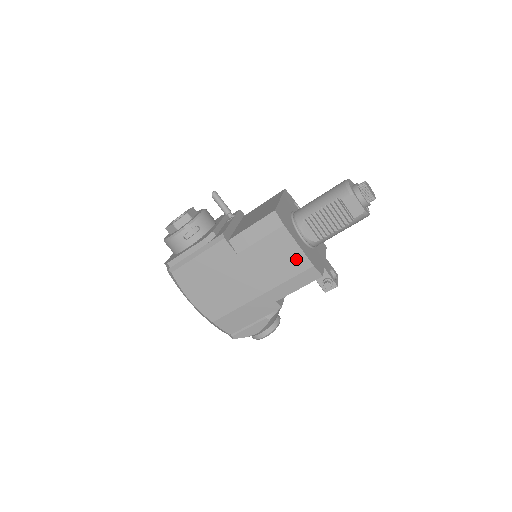
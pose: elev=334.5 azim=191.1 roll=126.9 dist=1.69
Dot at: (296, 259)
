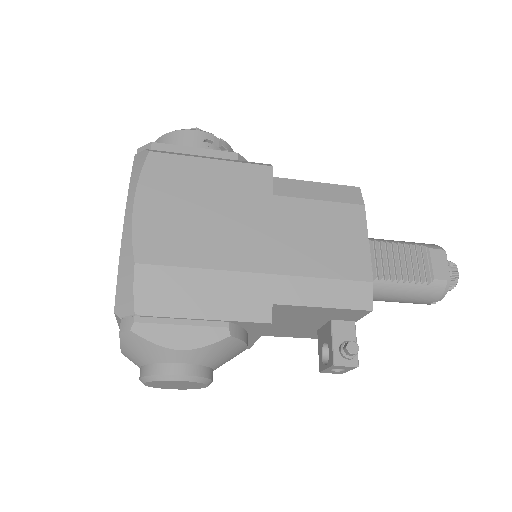
Dot at: (353, 256)
